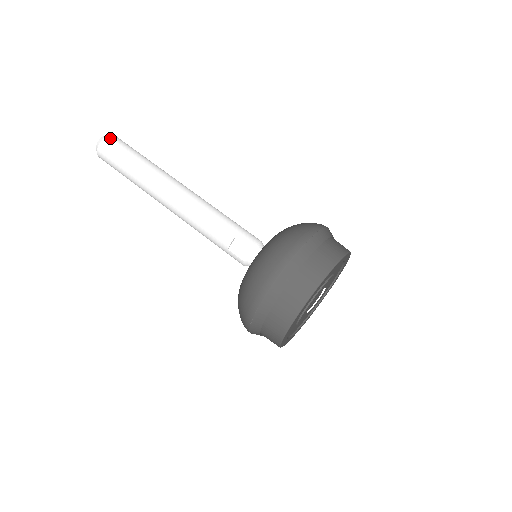
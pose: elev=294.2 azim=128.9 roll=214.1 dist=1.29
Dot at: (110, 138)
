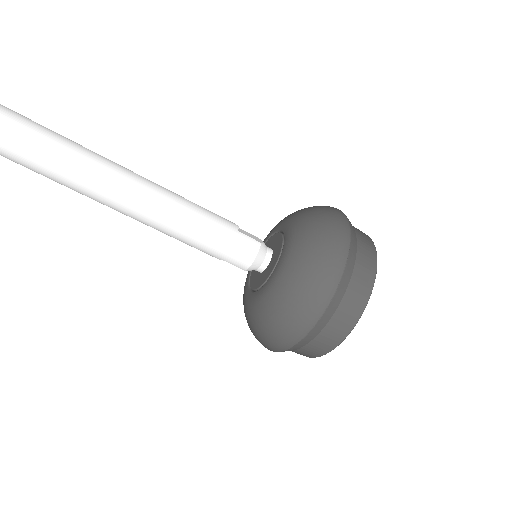
Dot at: out of frame
